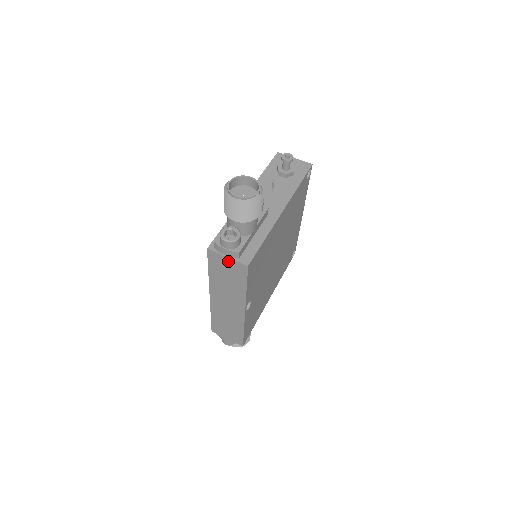
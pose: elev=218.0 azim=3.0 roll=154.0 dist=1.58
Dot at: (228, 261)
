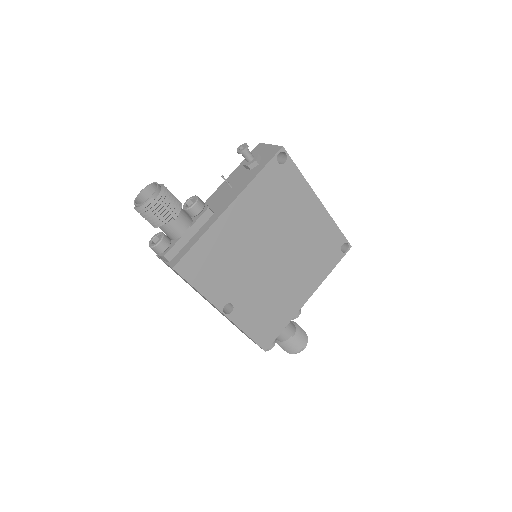
Dot at: occluded
